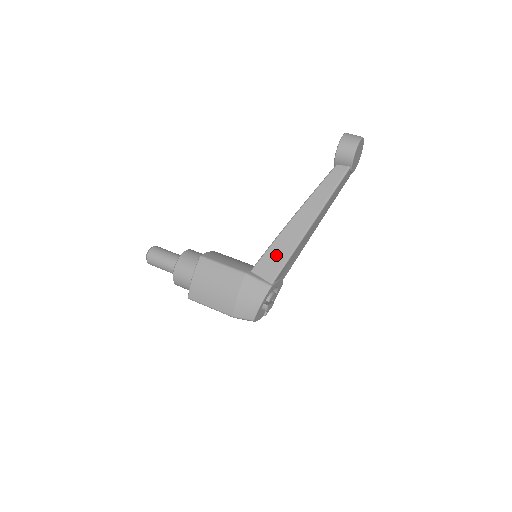
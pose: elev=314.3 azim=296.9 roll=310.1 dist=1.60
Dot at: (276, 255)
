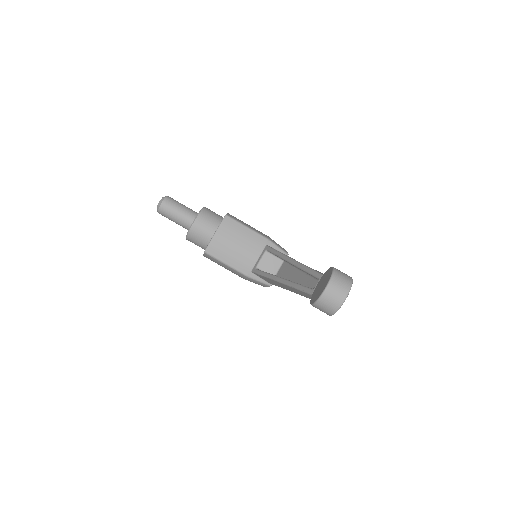
Dot at: (270, 281)
